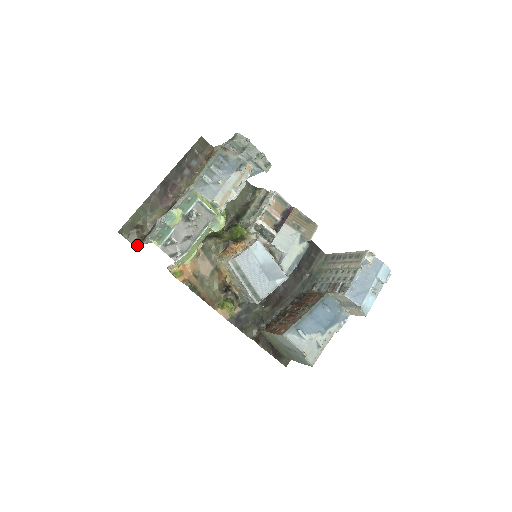
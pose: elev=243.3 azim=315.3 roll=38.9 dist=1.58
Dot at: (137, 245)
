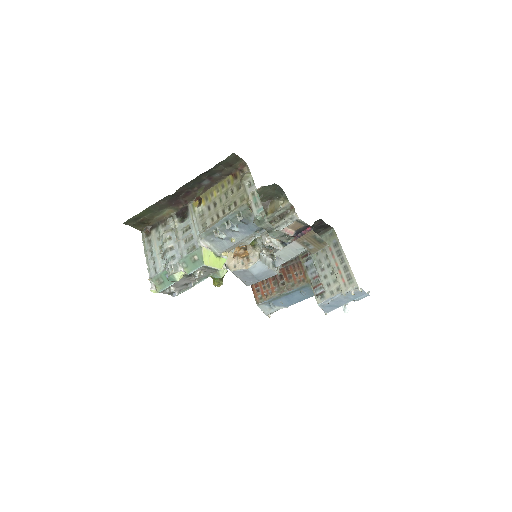
Dot at: occluded
